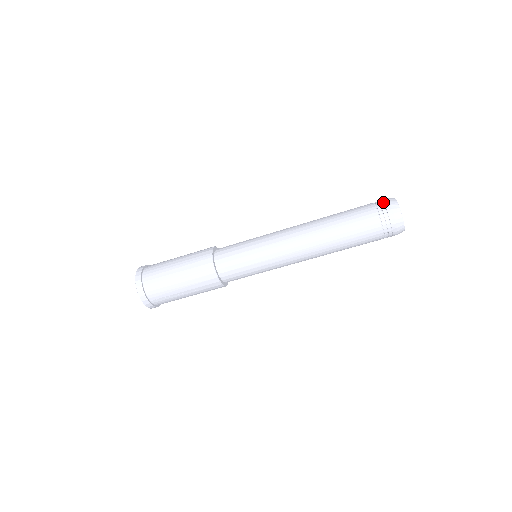
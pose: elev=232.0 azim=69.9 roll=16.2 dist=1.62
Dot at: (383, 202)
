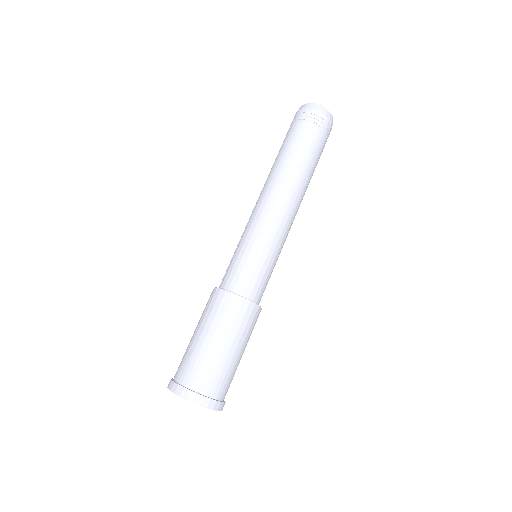
Dot at: occluded
